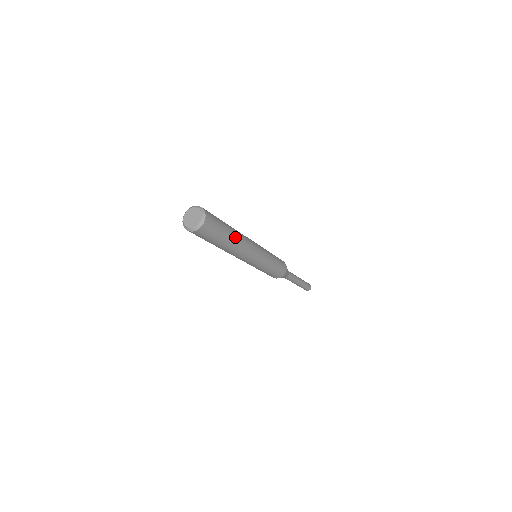
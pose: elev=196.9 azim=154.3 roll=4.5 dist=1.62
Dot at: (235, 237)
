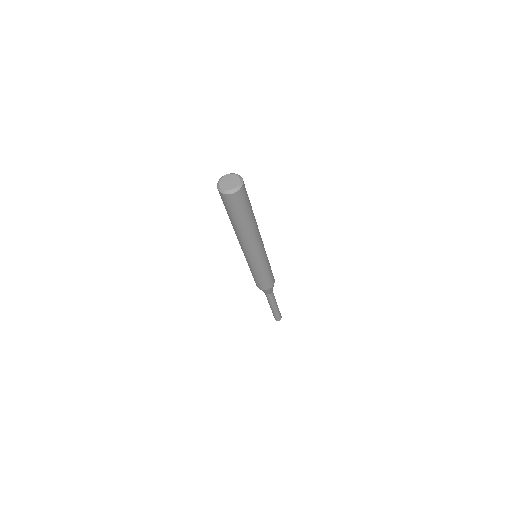
Dot at: occluded
